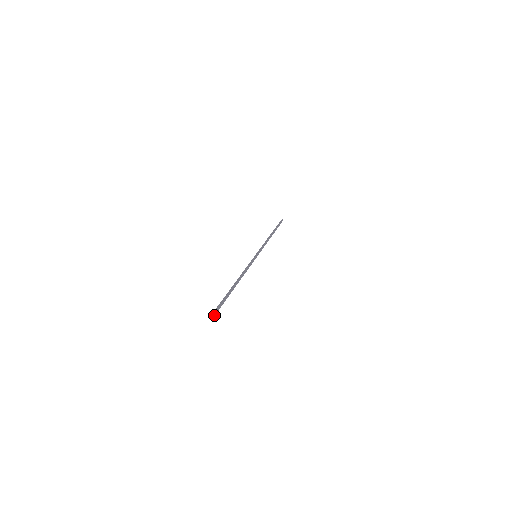
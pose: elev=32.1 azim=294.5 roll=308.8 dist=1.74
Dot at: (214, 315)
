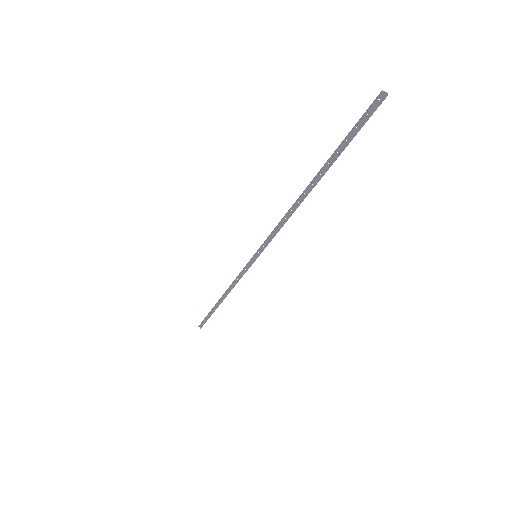
Dot at: (383, 100)
